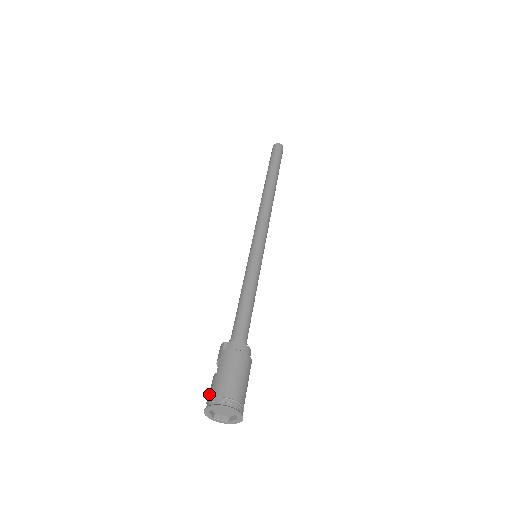
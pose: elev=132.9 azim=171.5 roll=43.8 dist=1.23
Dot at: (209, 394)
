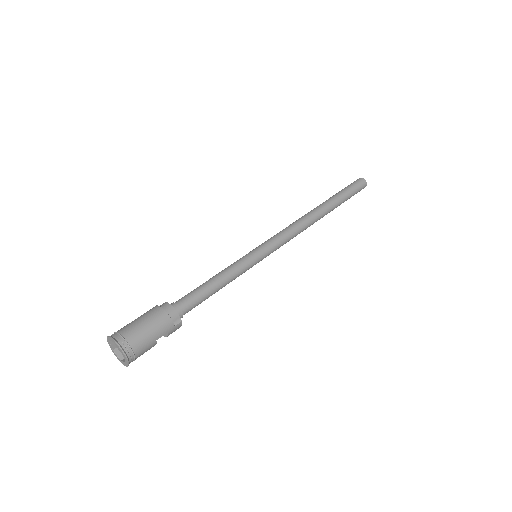
Dot at: occluded
